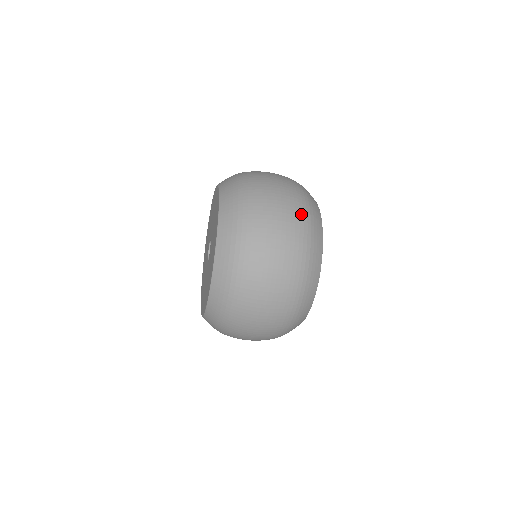
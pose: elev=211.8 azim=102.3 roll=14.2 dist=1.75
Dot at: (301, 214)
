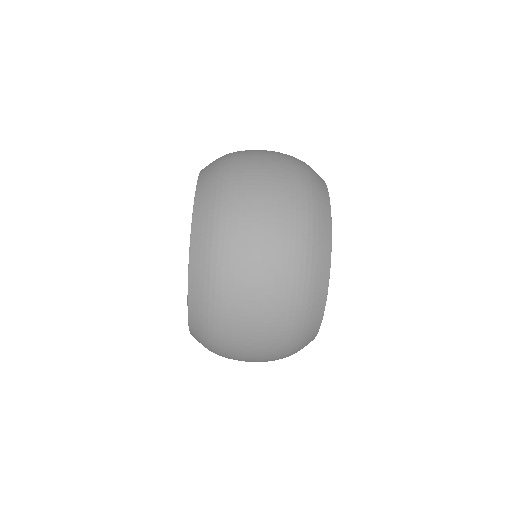
Dot at: (296, 165)
